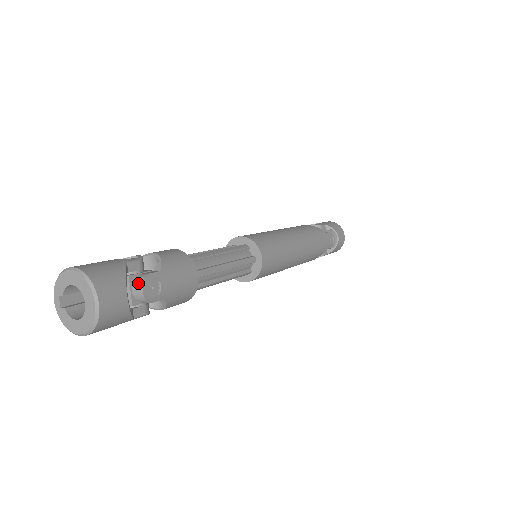
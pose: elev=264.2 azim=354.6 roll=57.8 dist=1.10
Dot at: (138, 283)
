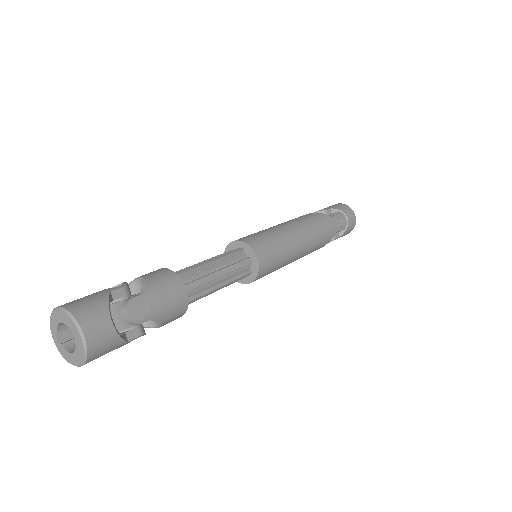
Dot at: (123, 308)
